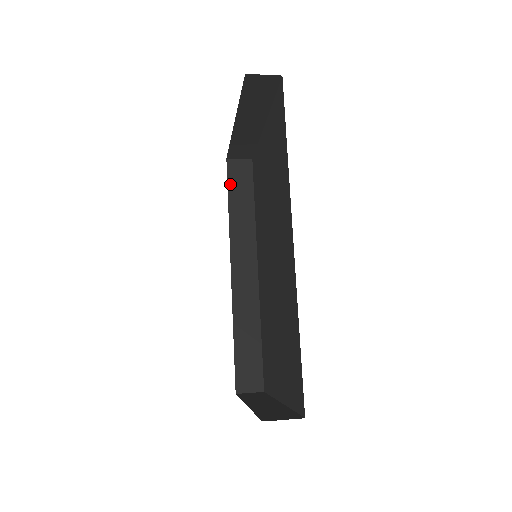
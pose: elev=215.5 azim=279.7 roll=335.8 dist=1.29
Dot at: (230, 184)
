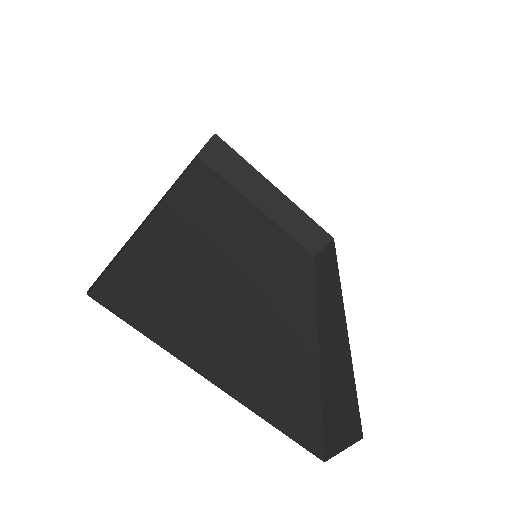
Dot at: (317, 268)
